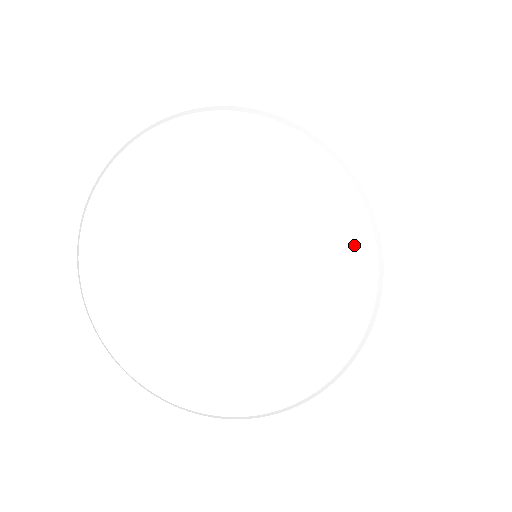
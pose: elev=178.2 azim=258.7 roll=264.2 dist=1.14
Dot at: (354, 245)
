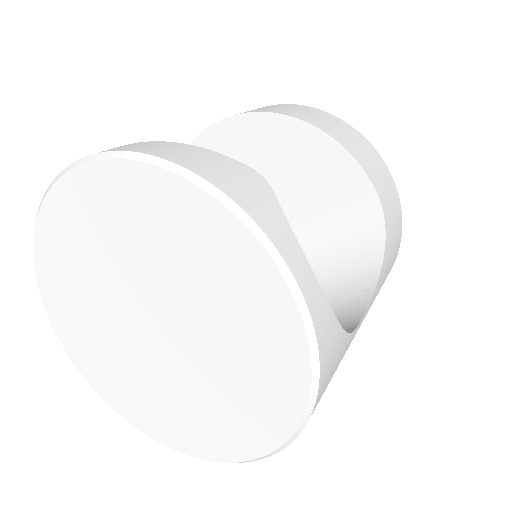
Dot at: (248, 263)
